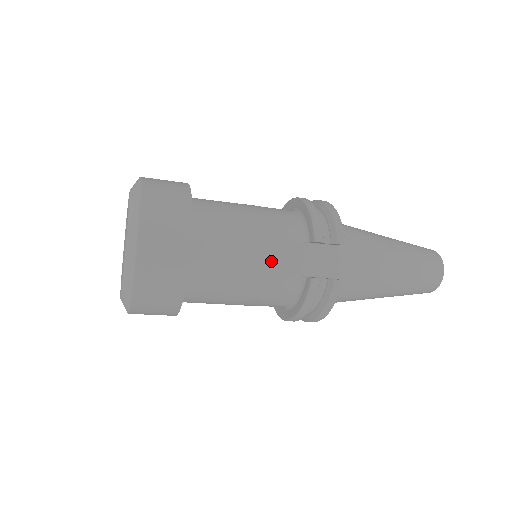
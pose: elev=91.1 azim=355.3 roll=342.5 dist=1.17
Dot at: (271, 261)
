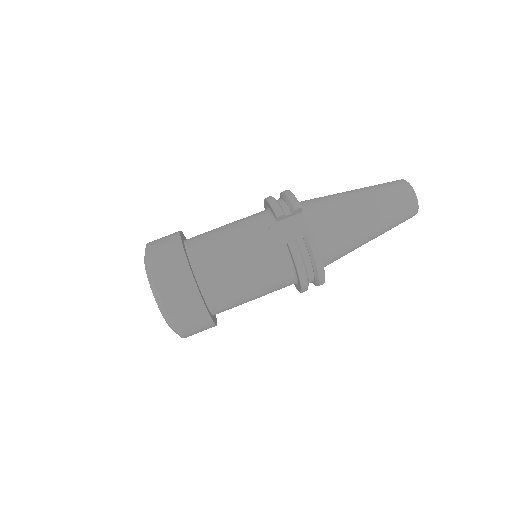
Dot at: (254, 247)
